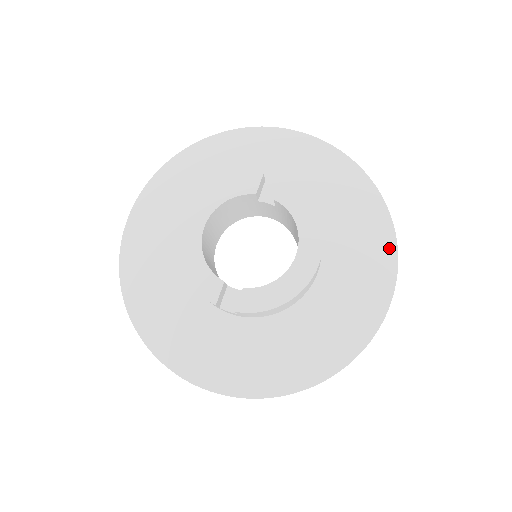
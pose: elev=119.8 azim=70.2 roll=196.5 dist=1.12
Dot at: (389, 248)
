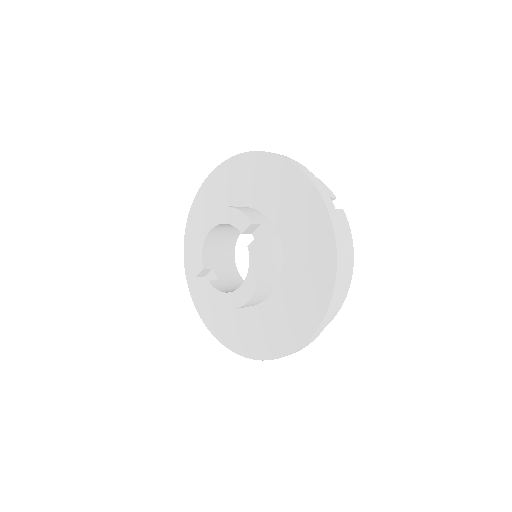
Dot at: (312, 326)
